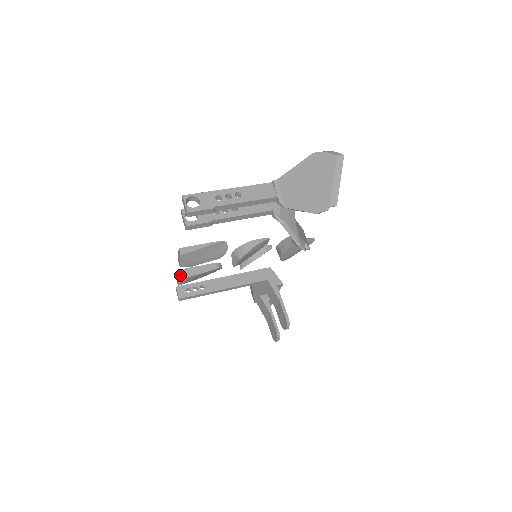
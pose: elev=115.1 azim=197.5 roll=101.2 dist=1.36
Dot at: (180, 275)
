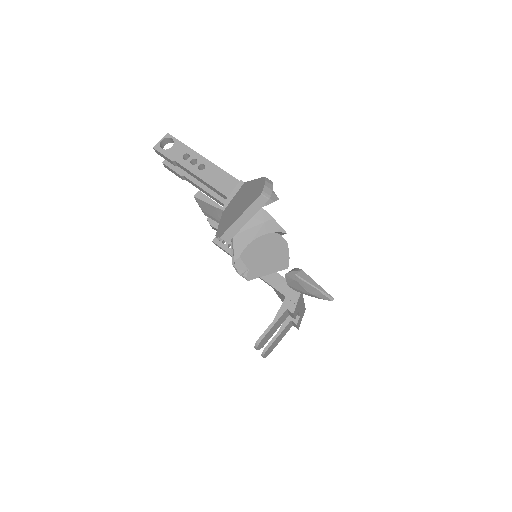
Dot at: (209, 219)
